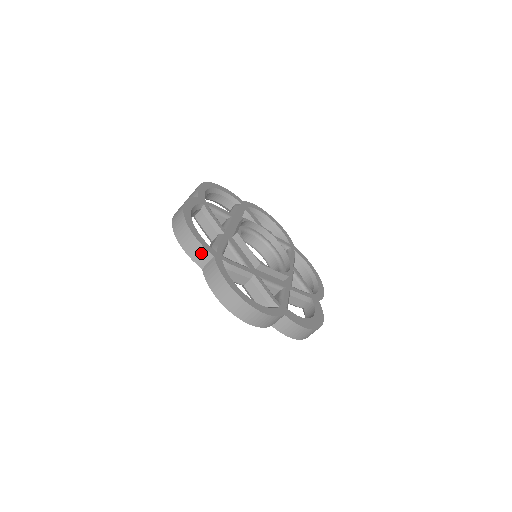
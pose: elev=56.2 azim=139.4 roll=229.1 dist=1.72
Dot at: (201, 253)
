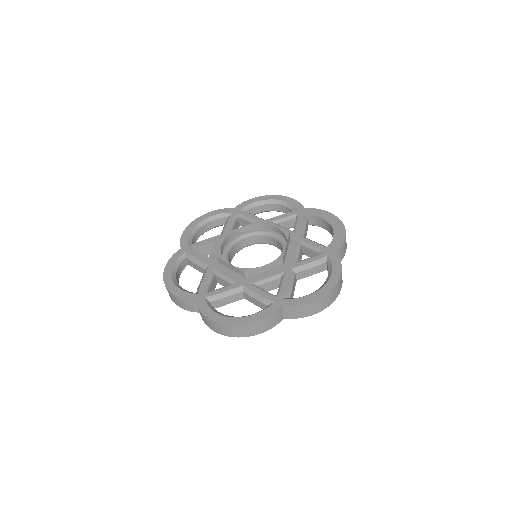
Dot at: (274, 317)
